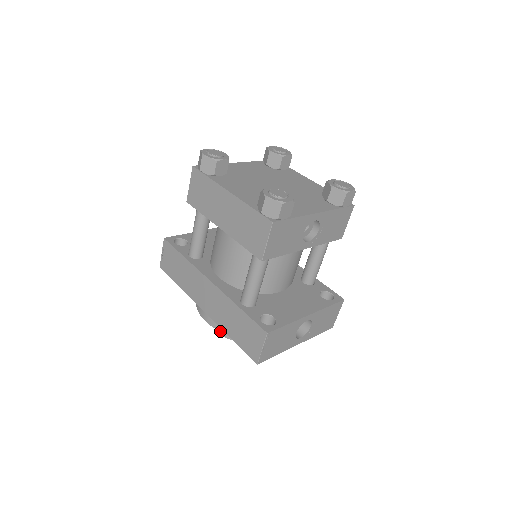
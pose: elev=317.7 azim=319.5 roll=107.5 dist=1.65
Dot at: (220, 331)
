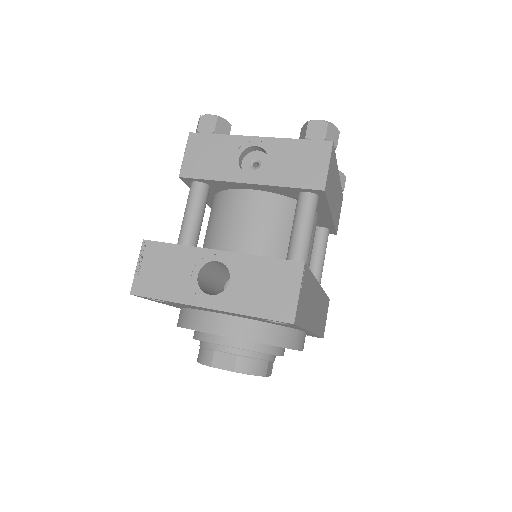
Dot at: occluded
